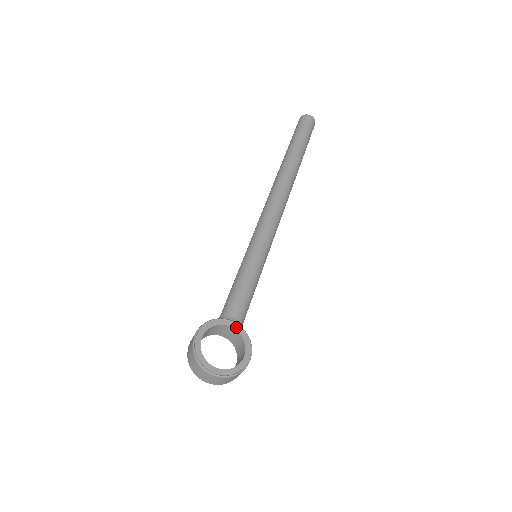
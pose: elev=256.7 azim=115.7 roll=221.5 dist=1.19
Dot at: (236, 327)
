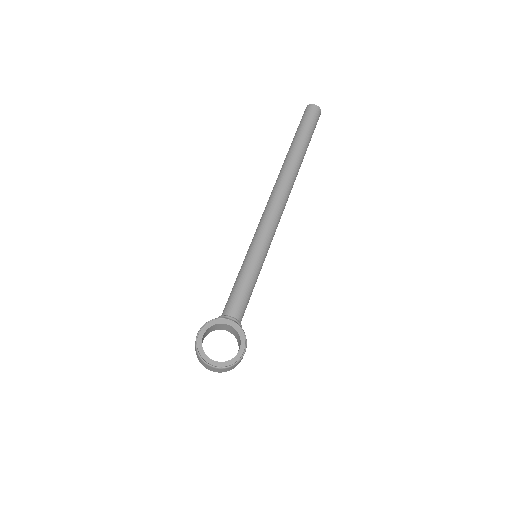
Dot at: (233, 325)
